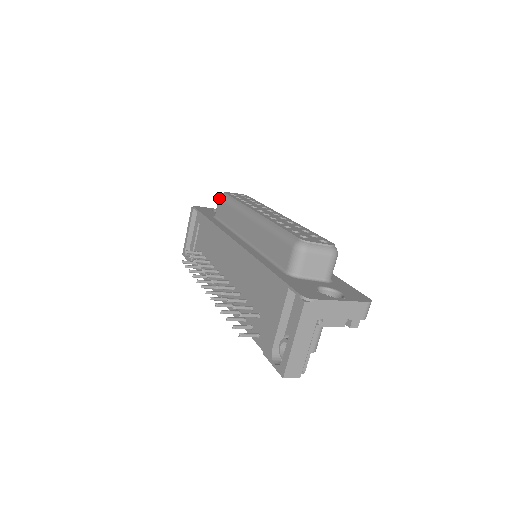
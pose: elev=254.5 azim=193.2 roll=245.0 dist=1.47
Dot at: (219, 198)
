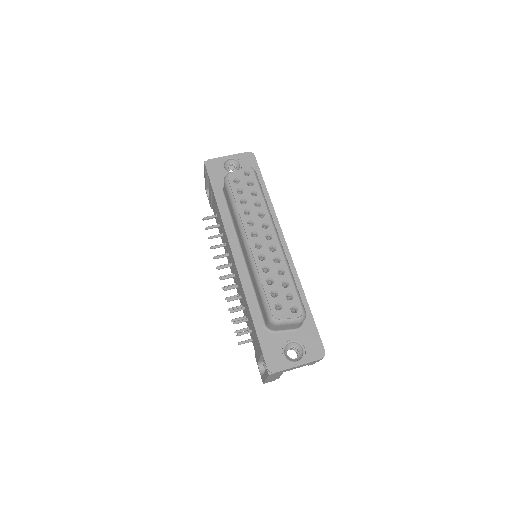
Dot at: (224, 182)
